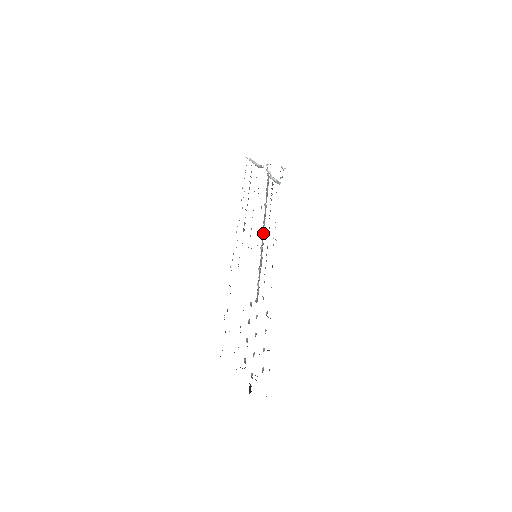
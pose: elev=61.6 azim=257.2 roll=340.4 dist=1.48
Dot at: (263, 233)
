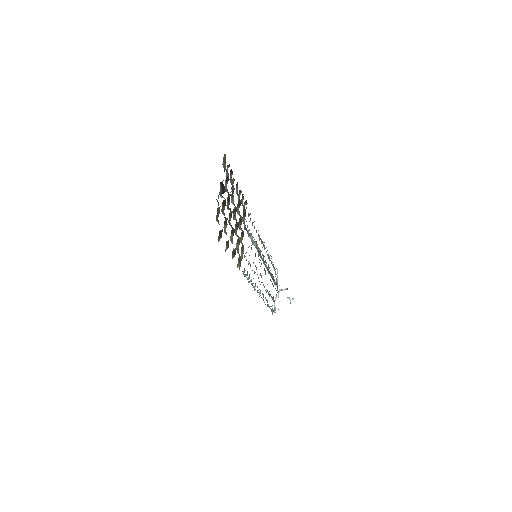
Dot at: occluded
